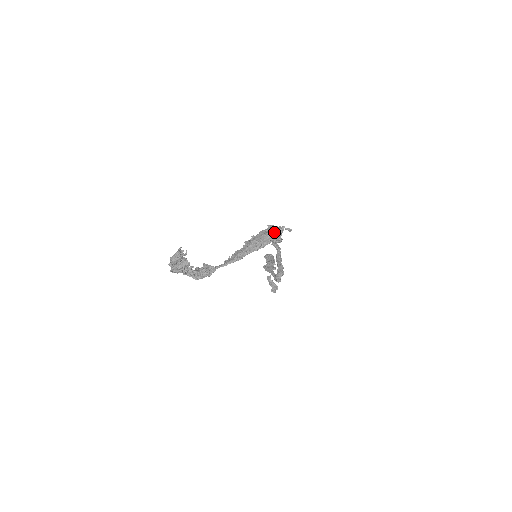
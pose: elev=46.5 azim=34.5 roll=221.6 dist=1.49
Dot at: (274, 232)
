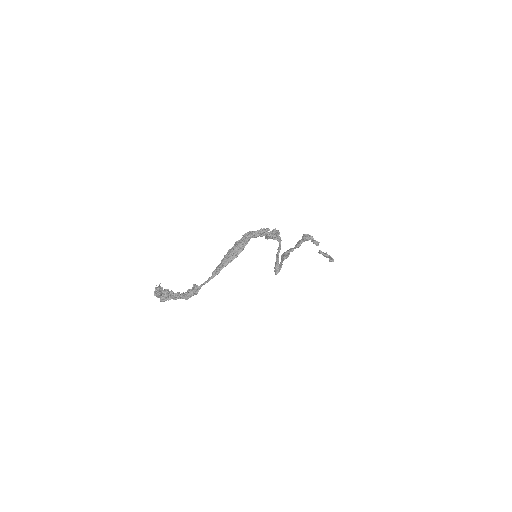
Dot at: (241, 242)
